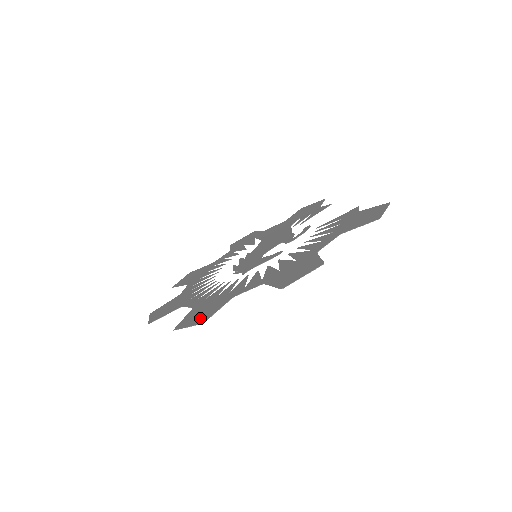
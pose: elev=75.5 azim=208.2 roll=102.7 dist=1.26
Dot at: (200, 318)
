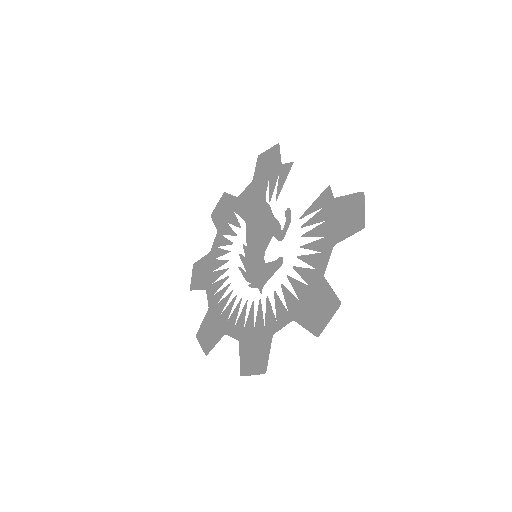
Dot at: (258, 364)
